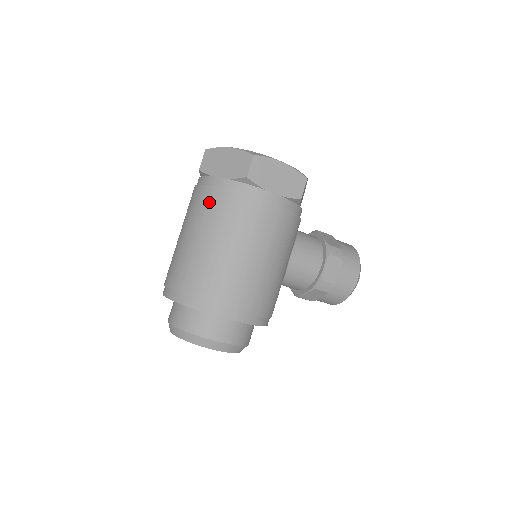
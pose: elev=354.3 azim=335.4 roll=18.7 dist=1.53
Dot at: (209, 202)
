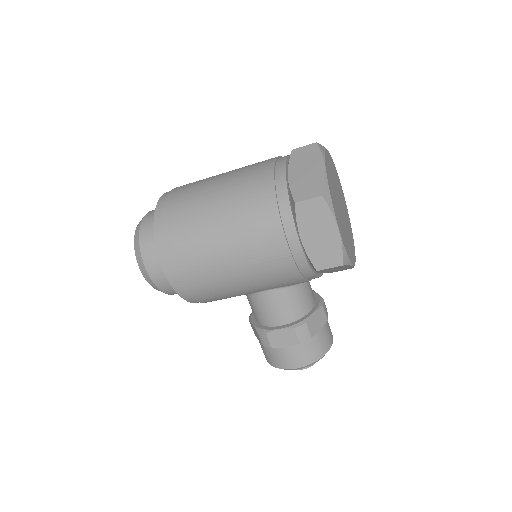
Dot at: (256, 181)
